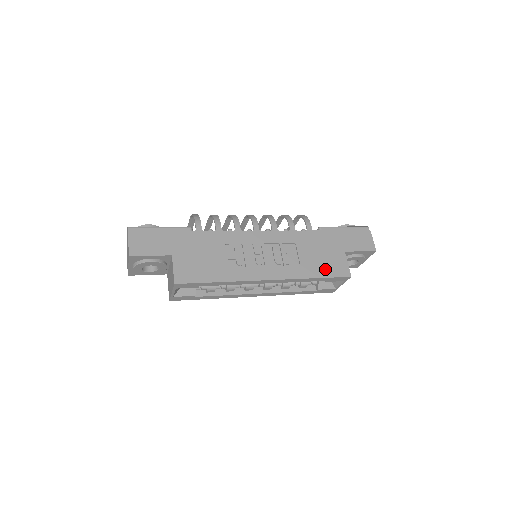
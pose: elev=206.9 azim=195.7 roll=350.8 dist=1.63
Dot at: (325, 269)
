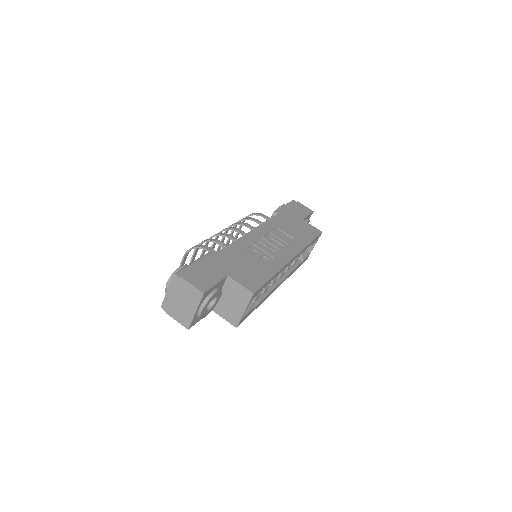
Dot at: (308, 235)
